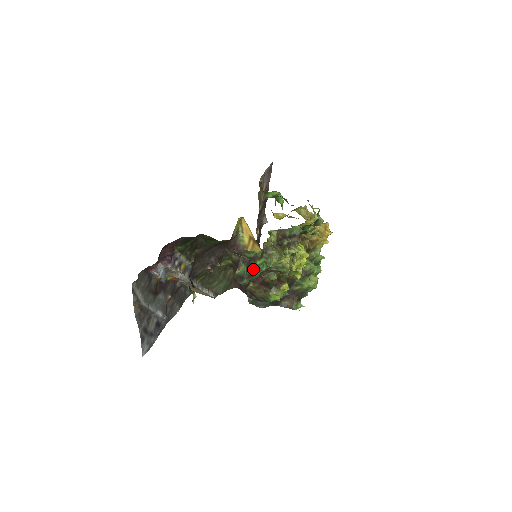
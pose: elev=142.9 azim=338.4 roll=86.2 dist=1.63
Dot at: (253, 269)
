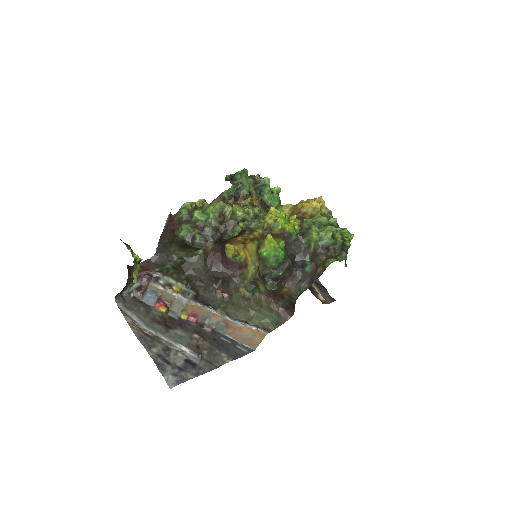
Dot at: (198, 225)
